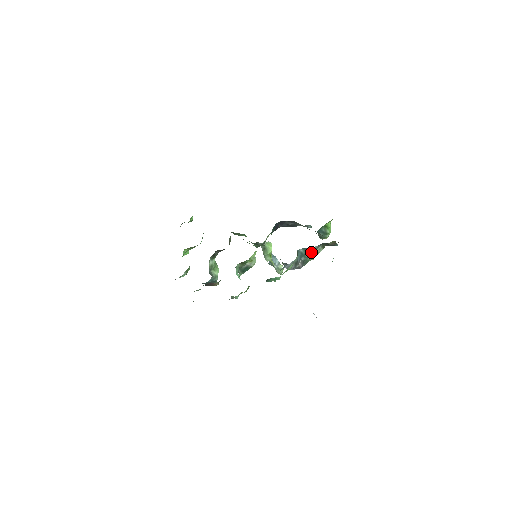
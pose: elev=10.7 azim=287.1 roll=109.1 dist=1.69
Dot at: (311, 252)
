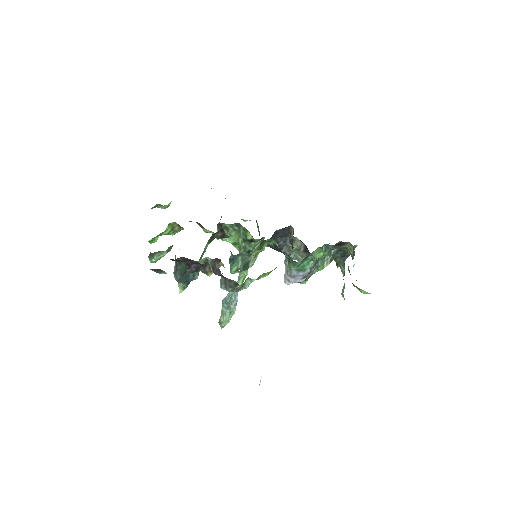
Dot at: (324, 259)
